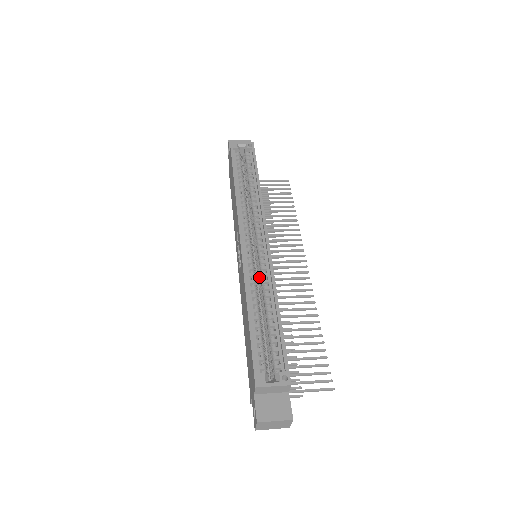
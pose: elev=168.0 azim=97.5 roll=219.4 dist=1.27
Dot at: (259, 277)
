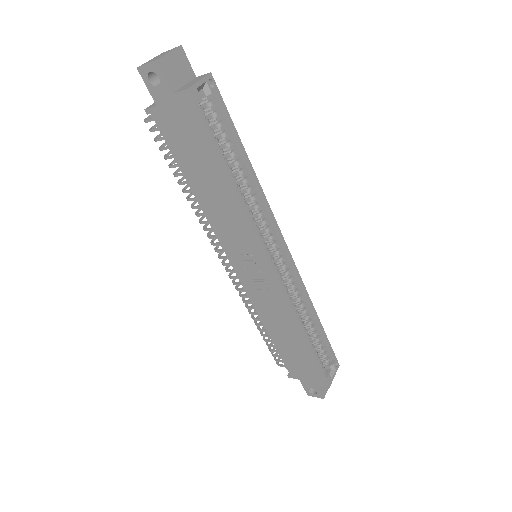
Dot at: occluded
